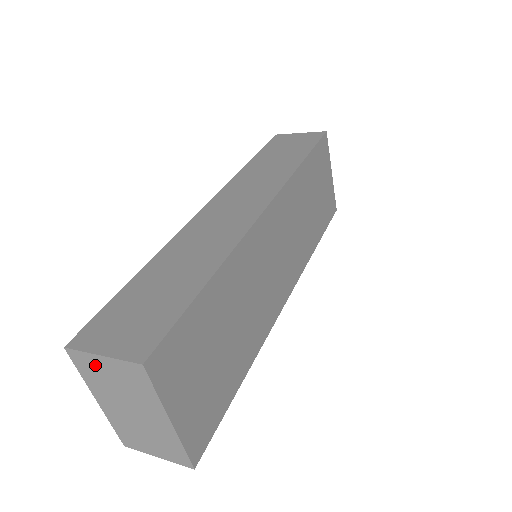
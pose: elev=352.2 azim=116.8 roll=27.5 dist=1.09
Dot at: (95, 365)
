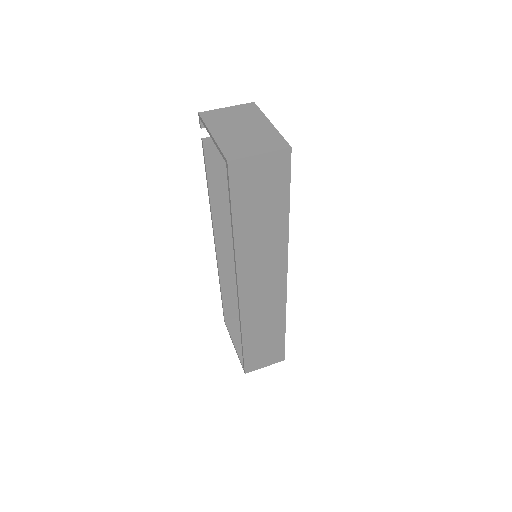
Dot at: occluded
